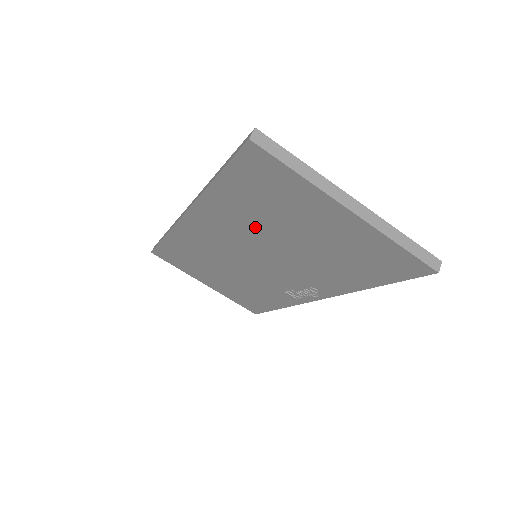
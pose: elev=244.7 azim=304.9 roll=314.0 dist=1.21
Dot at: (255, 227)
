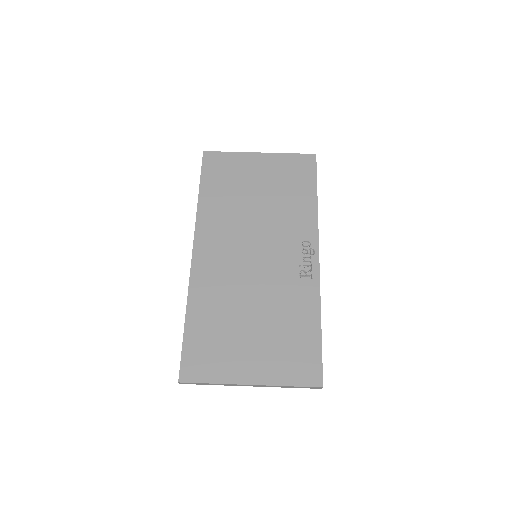
Dot at: (236, 211)
